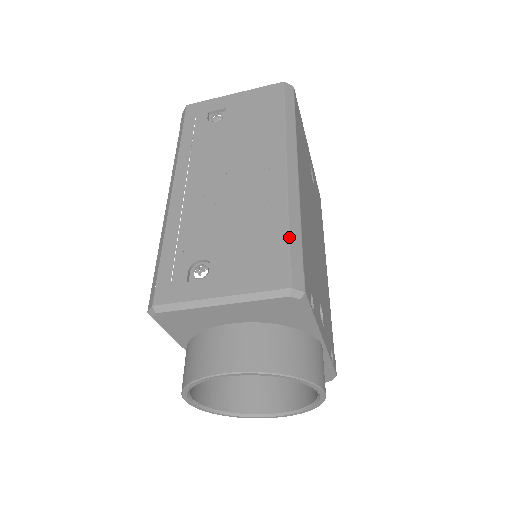
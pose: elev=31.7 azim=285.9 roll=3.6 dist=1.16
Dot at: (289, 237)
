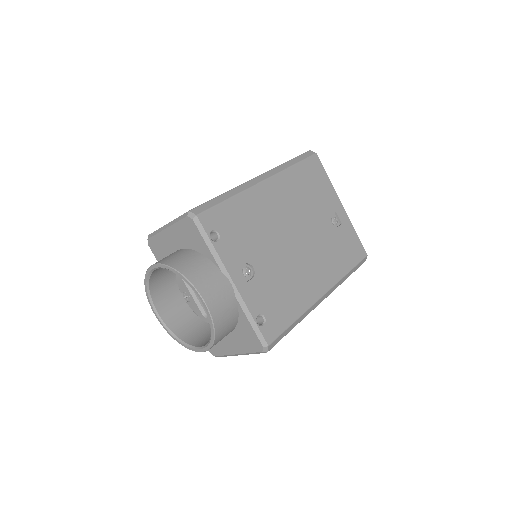
Dot at: (216, 197)
